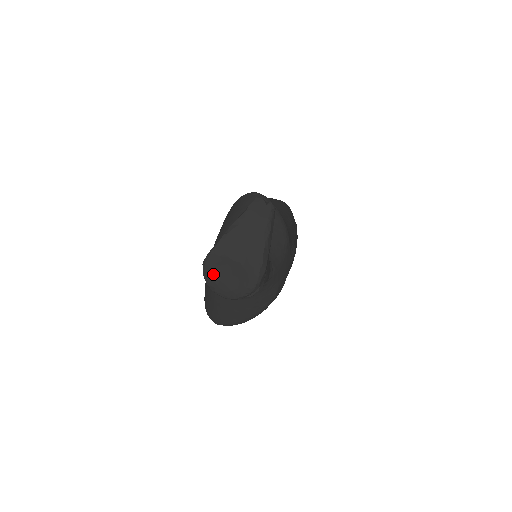
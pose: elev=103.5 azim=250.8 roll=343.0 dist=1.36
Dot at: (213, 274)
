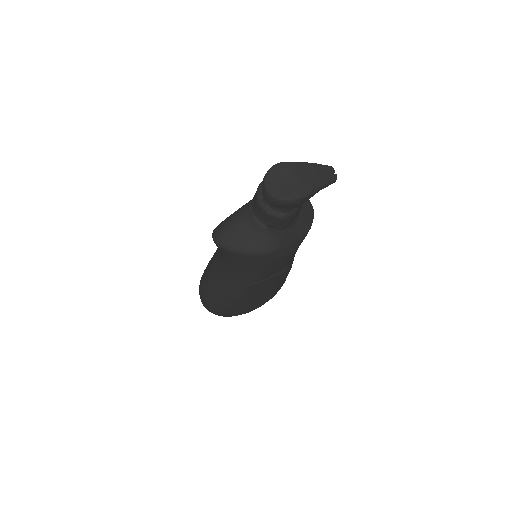
Dot at: (275, 173)
